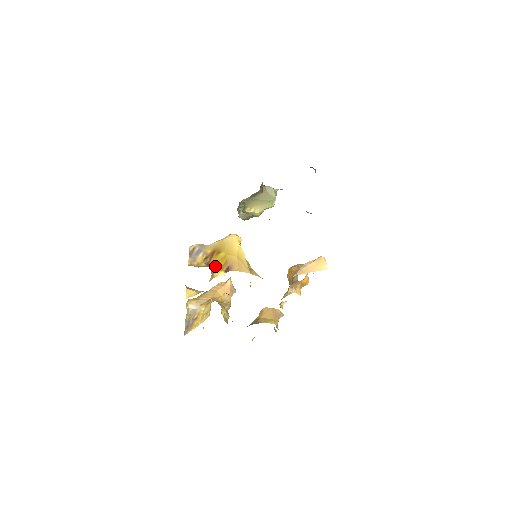
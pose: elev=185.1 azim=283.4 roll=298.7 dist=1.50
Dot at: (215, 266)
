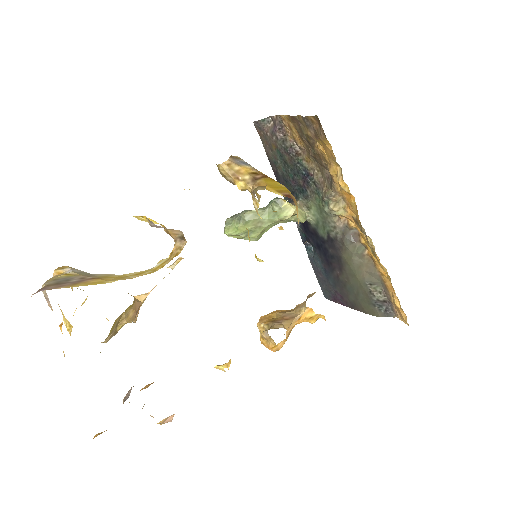
Dot at: (269, 185)
